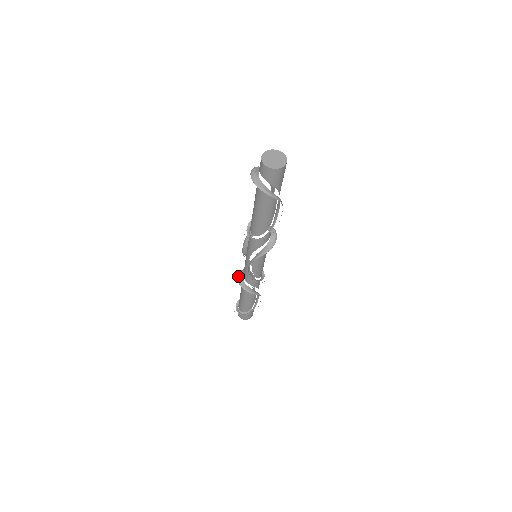
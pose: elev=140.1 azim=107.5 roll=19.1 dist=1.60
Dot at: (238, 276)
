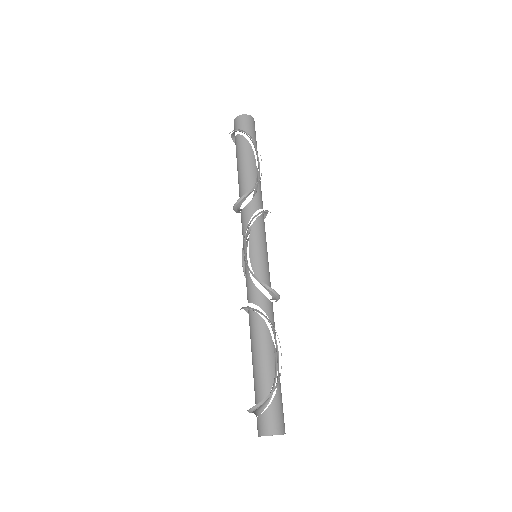
Dot at: occluded
